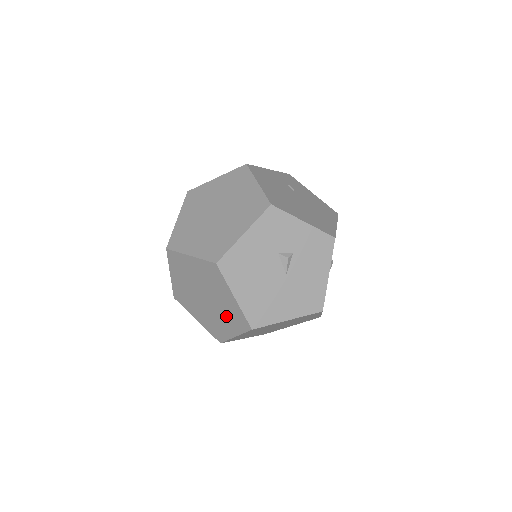
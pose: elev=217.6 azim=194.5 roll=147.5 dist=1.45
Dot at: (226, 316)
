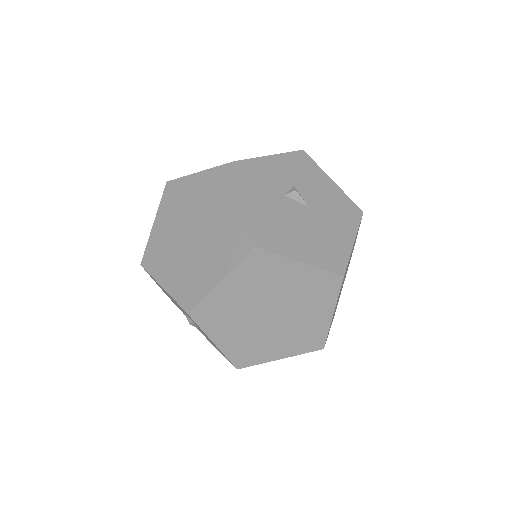
Dot at: (307, 302)
